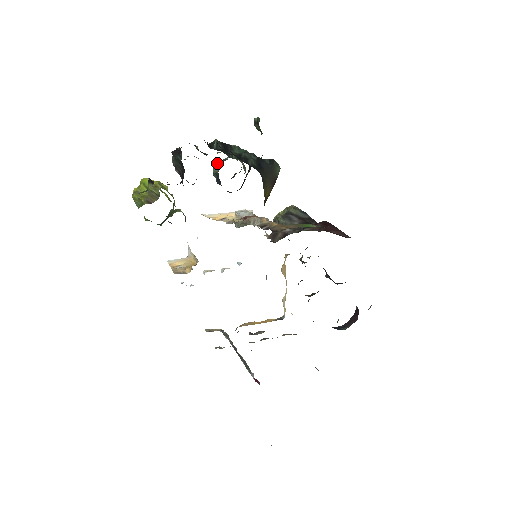
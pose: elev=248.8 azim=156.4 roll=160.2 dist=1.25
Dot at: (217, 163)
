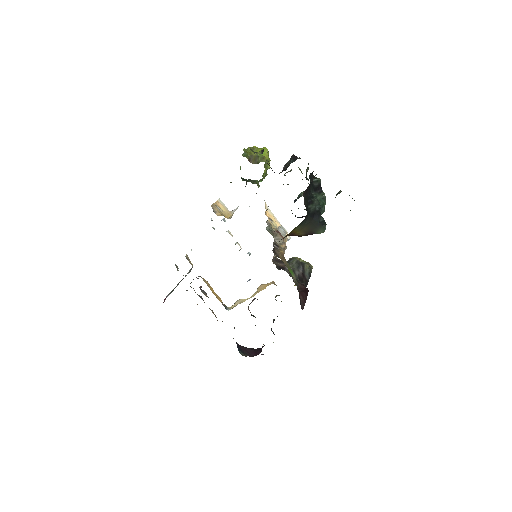
Dot at: occluded
